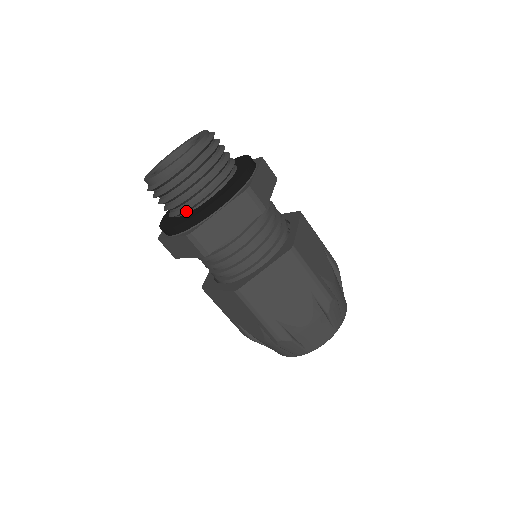
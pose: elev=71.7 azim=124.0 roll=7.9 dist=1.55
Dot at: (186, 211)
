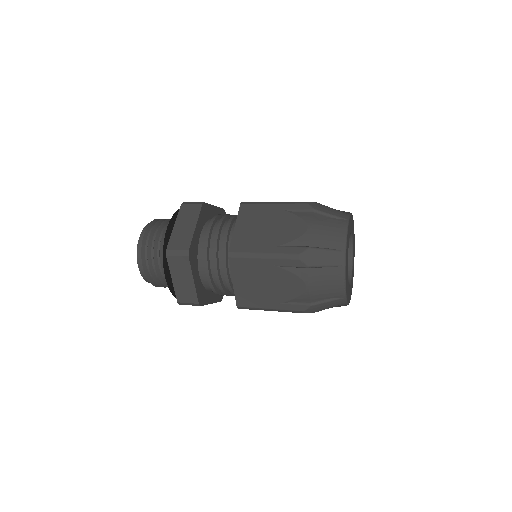
Dot at: occluded
